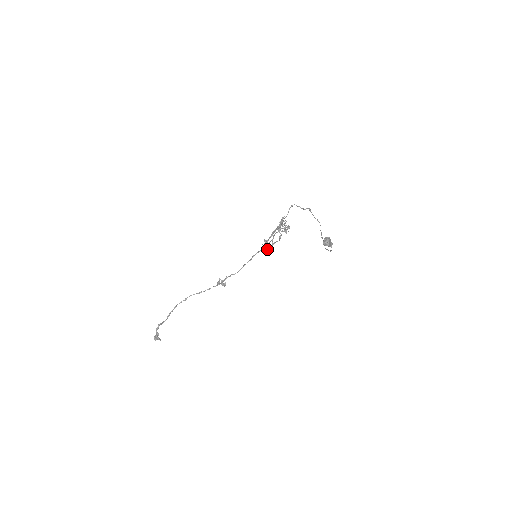
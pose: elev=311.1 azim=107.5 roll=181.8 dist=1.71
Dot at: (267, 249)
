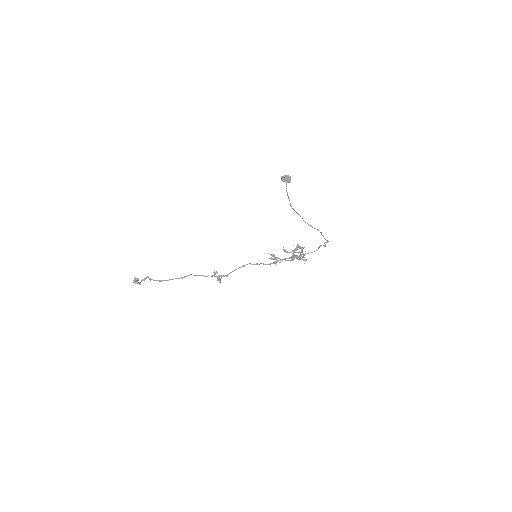
Dot at: (270, 258)
